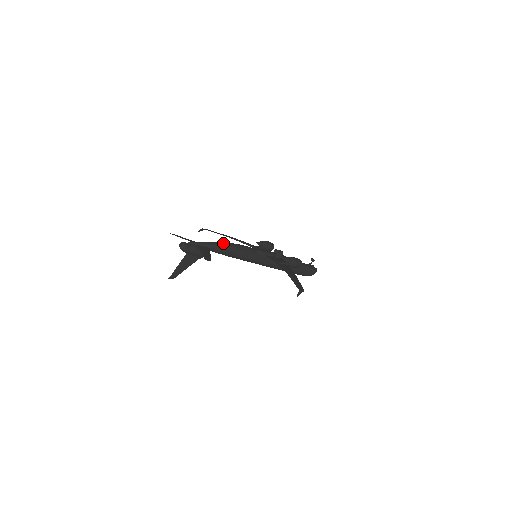
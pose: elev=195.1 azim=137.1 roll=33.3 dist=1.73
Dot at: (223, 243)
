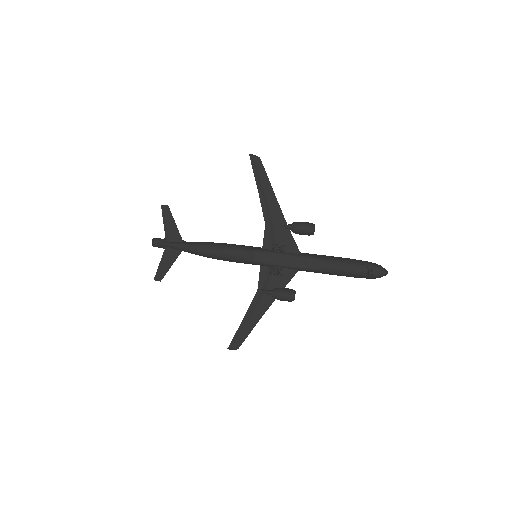
Dot at: (196, 250)
